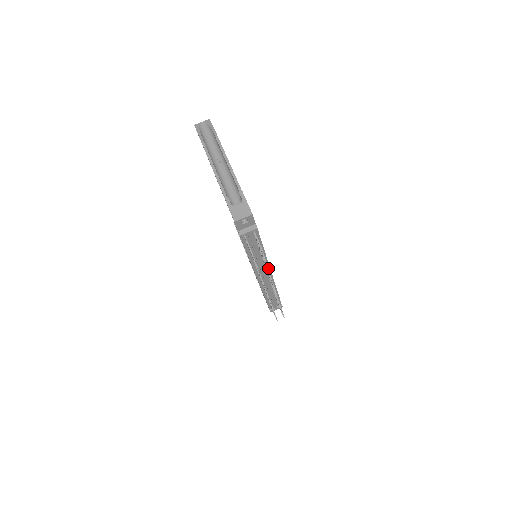
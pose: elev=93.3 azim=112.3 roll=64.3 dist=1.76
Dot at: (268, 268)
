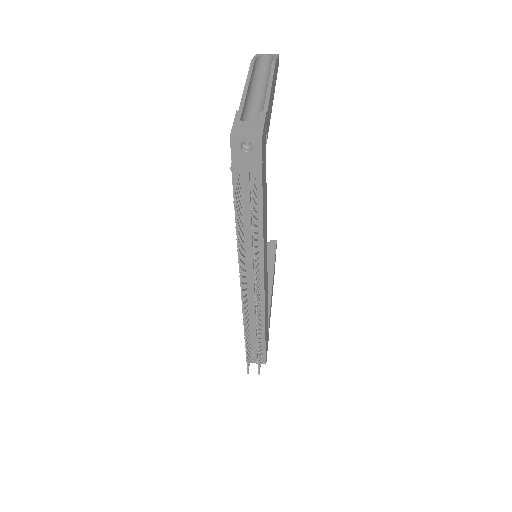
Dot at: (254, 251)
